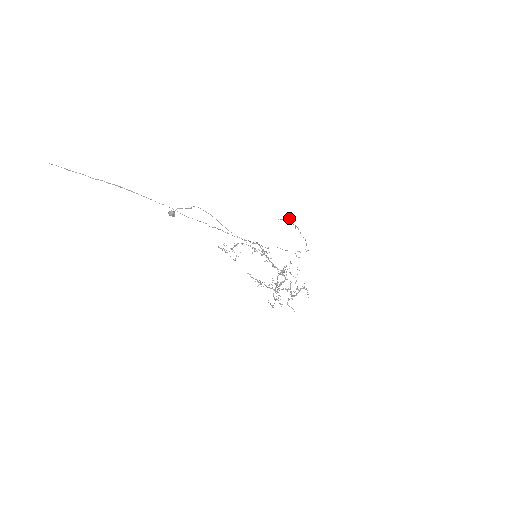
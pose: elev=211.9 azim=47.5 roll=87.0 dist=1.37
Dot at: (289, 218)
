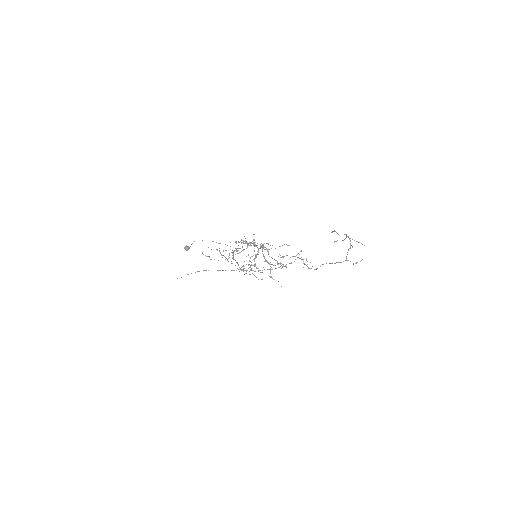
Dot at: (332, 231)
